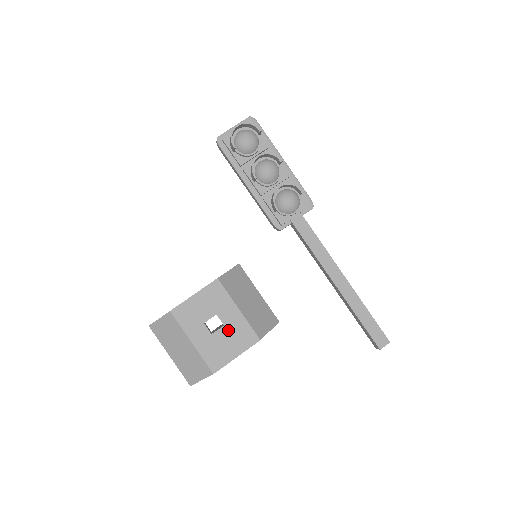
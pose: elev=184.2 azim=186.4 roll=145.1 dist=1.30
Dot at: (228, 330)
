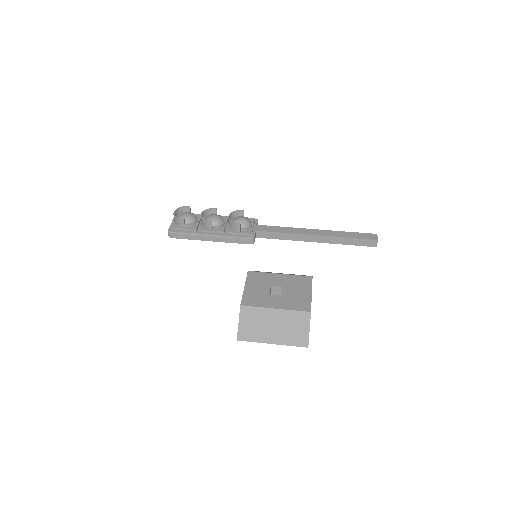
Dot at: (288, 287)
